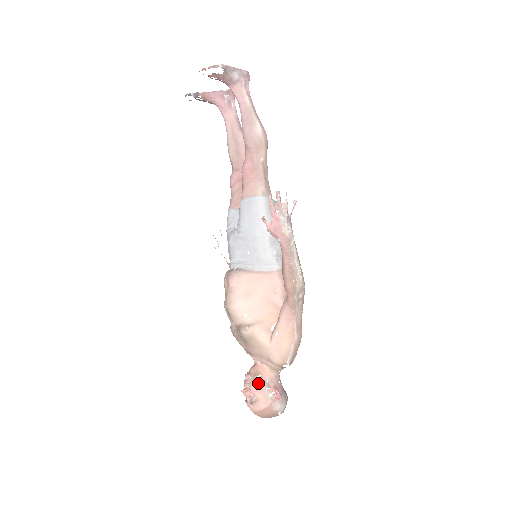
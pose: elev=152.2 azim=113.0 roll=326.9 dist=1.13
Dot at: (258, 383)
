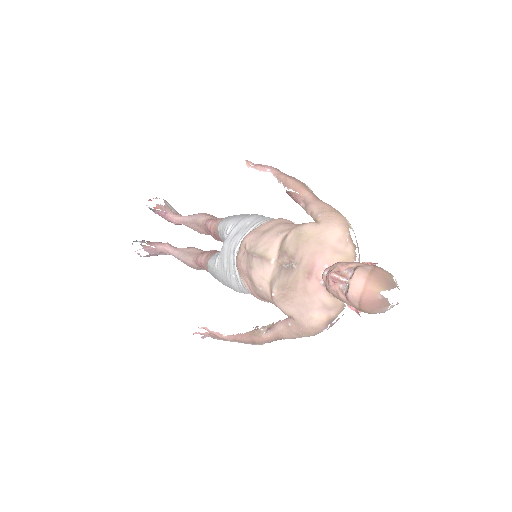
Dot at: (342, 262)
